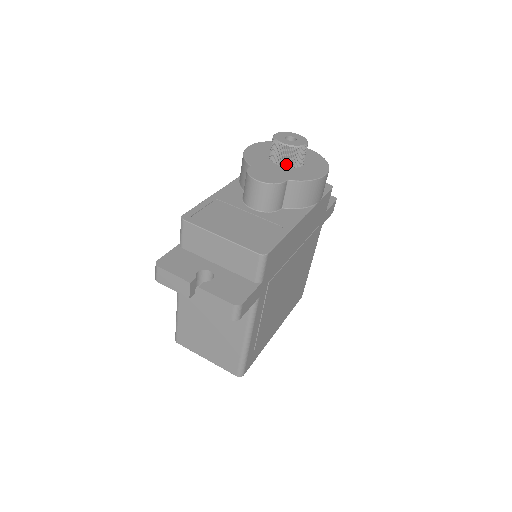
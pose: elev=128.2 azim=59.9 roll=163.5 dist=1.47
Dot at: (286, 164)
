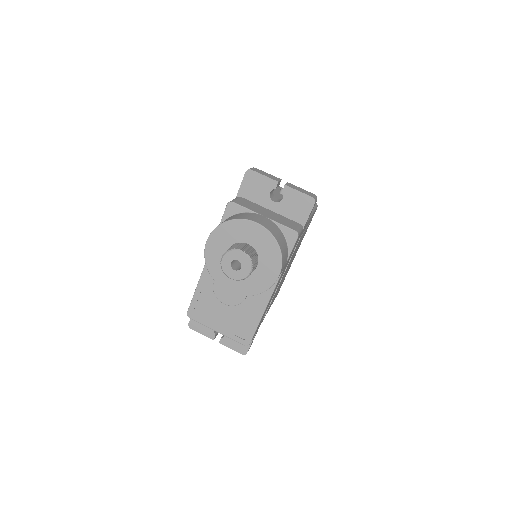
Dot at: occluded
